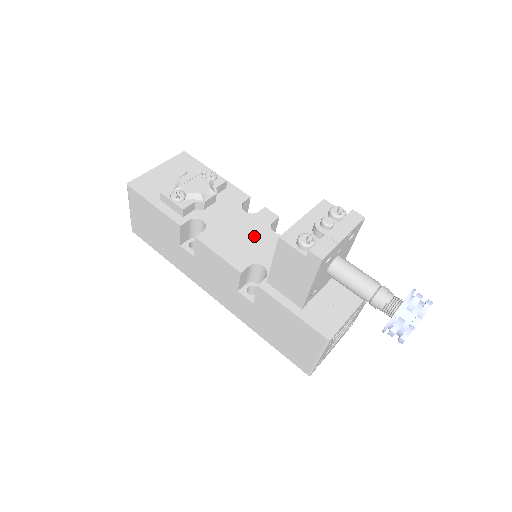
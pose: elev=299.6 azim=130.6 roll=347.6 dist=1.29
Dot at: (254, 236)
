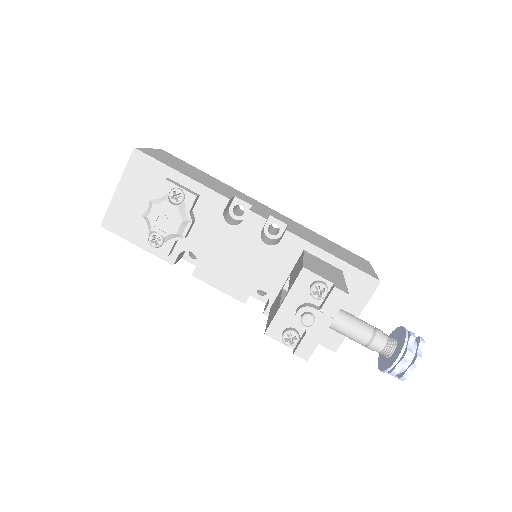
Dot at: (246, 256)
